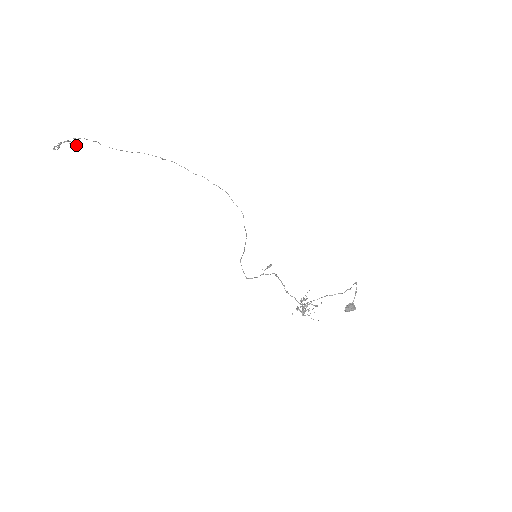
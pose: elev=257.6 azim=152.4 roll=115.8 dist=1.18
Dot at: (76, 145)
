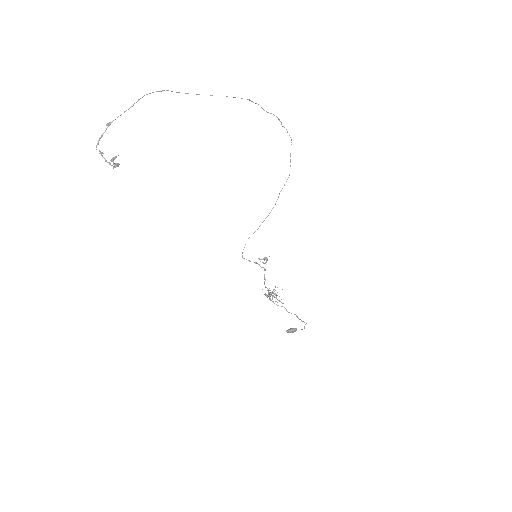
Dot at: (116, 166)
